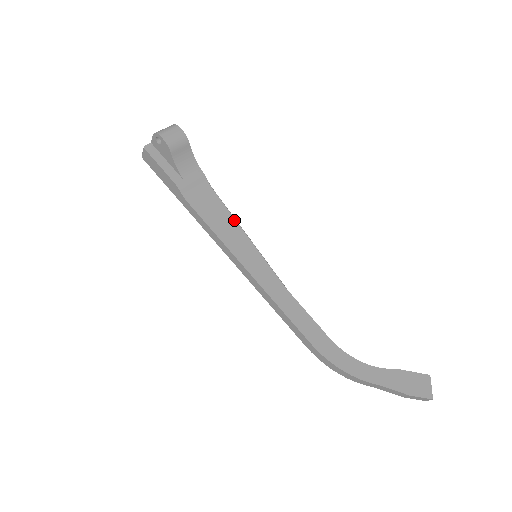
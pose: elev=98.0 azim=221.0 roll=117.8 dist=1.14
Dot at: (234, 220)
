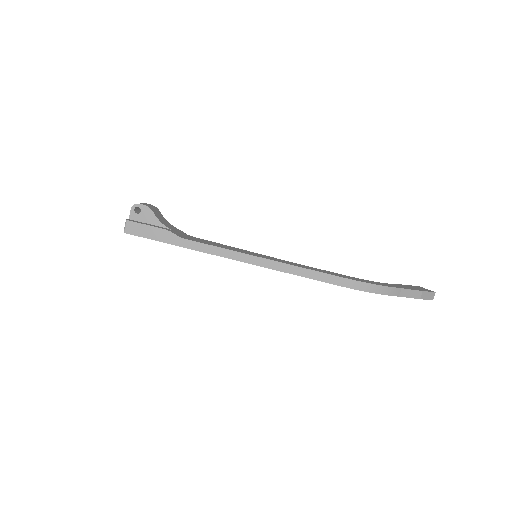
Dot at: (223, 245)
